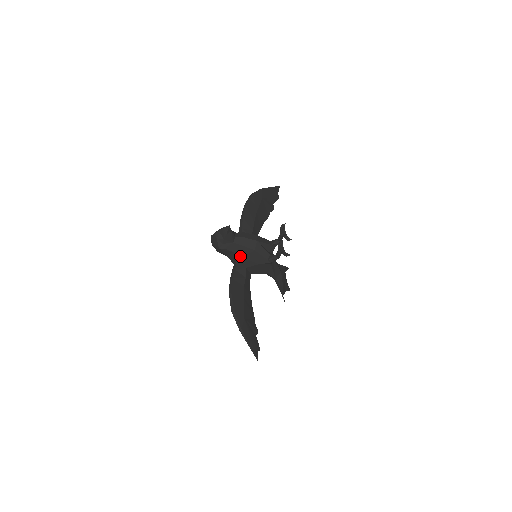
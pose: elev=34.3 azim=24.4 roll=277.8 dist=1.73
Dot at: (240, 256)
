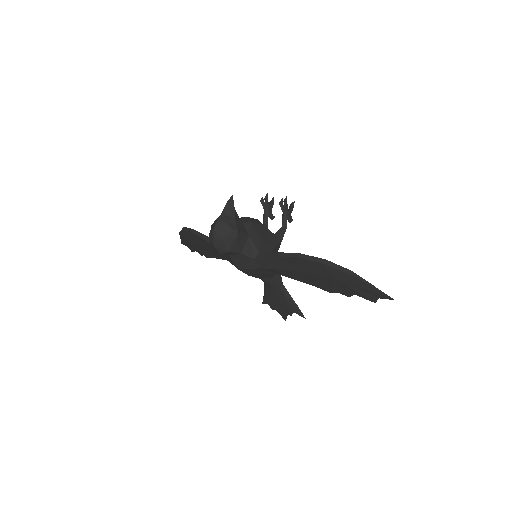
Dot at: (257, 238)
